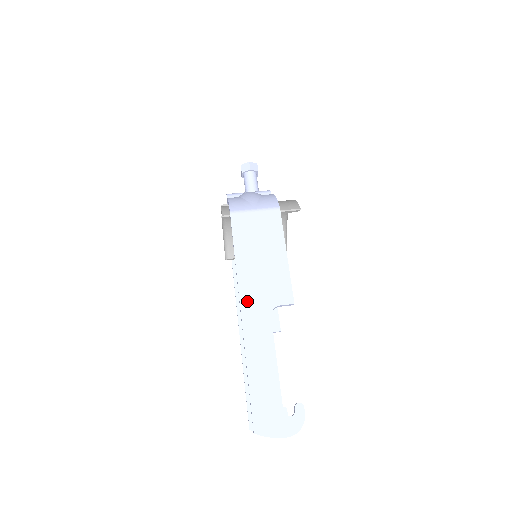
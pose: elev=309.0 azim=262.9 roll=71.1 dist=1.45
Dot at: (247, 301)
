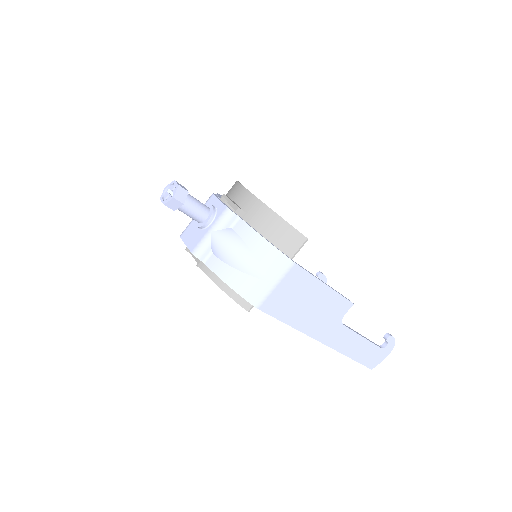
Dot at: (321, 335)
